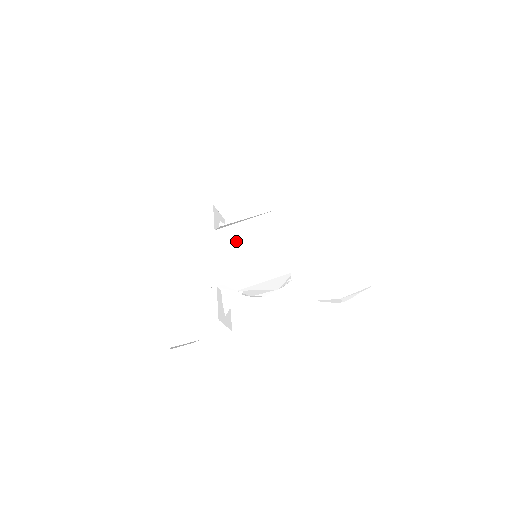
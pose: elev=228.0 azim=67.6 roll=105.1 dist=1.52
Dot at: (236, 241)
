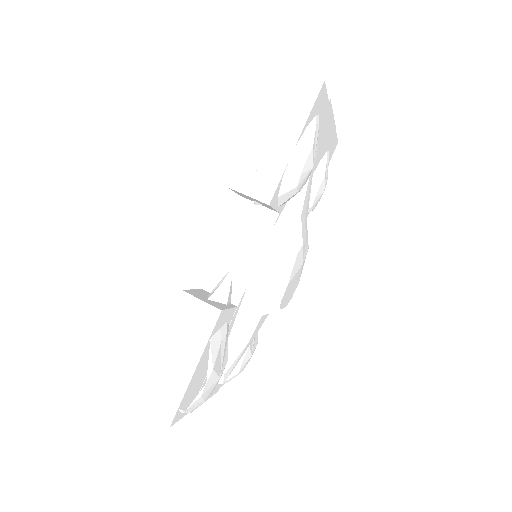
Dot at: occluded
